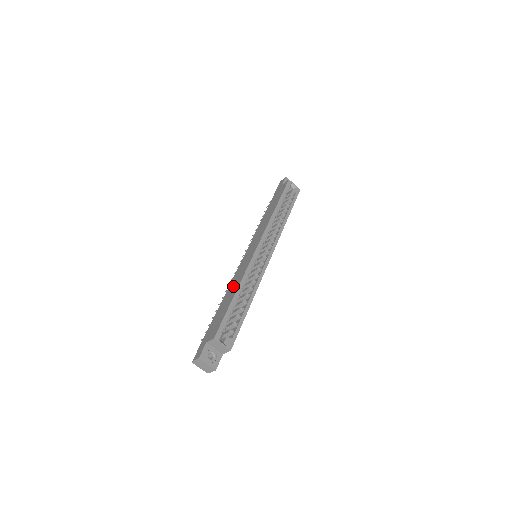
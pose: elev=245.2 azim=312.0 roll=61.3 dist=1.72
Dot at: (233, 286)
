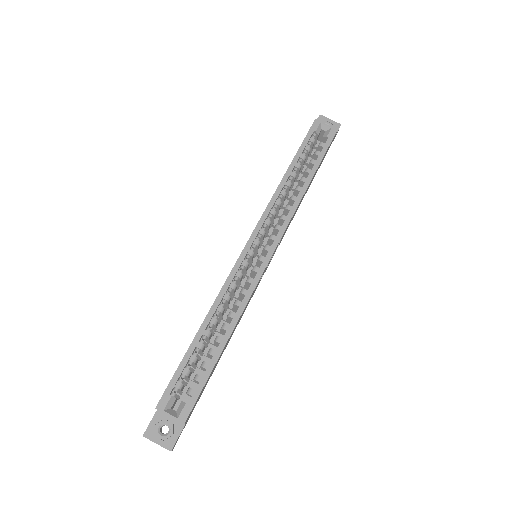
Dot at: occluded
